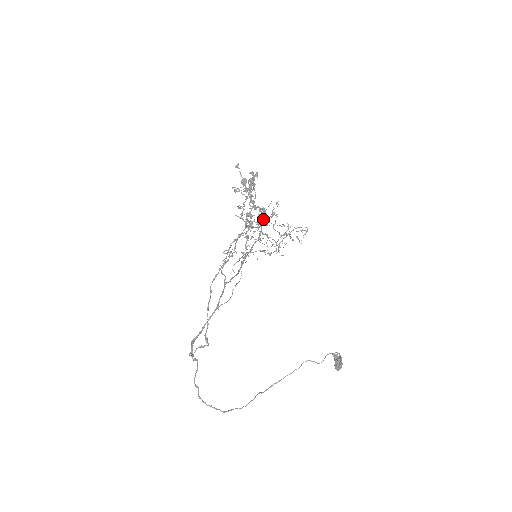
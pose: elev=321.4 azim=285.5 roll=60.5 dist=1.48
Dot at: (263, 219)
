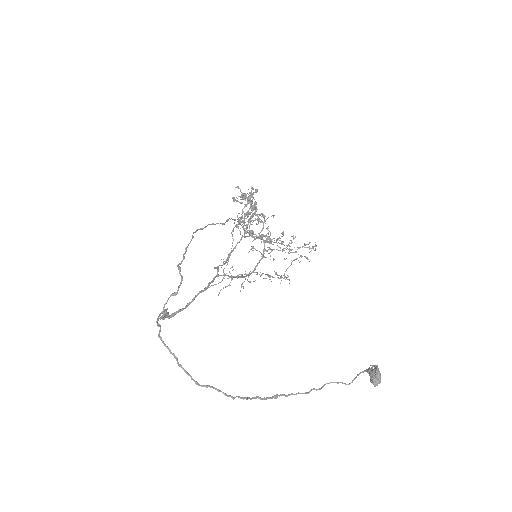
Dot at: (266, 236)
